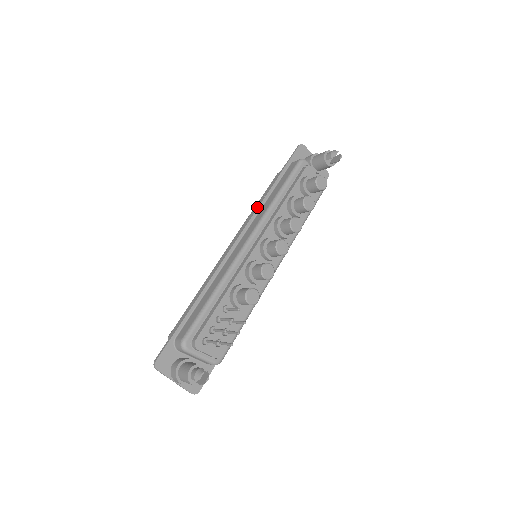
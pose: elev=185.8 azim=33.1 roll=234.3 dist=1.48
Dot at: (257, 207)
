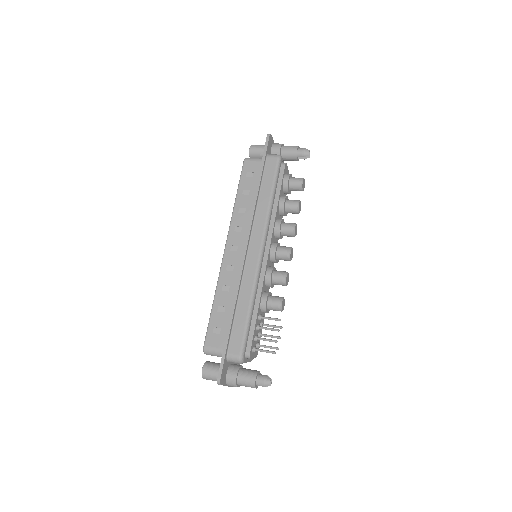
Dot at: (253, 210)
